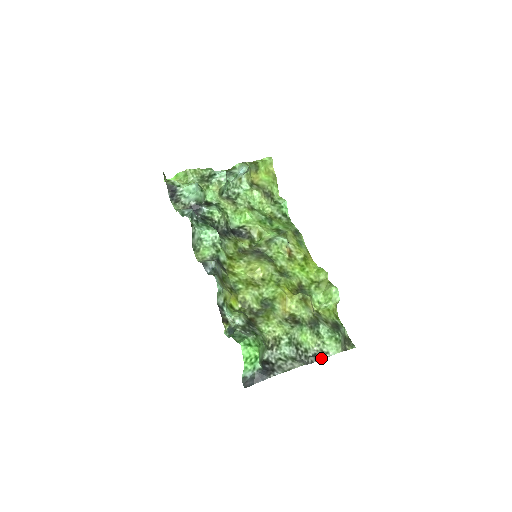
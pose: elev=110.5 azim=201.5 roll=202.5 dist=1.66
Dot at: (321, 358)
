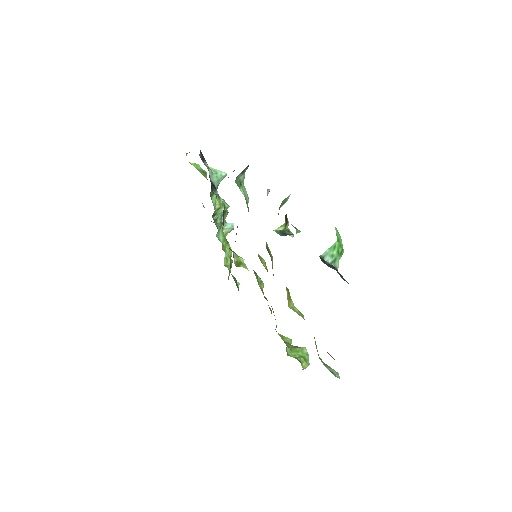
Dot at: occluded
